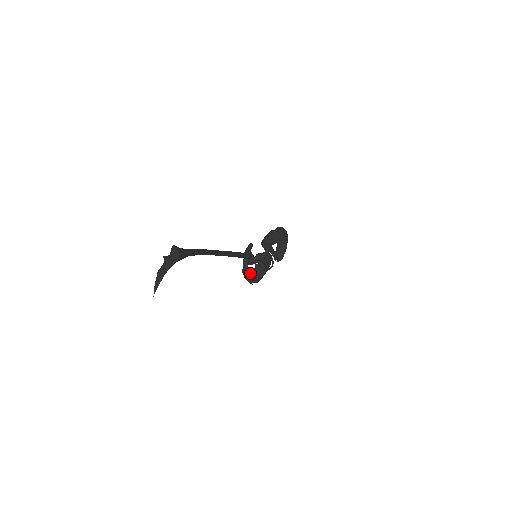
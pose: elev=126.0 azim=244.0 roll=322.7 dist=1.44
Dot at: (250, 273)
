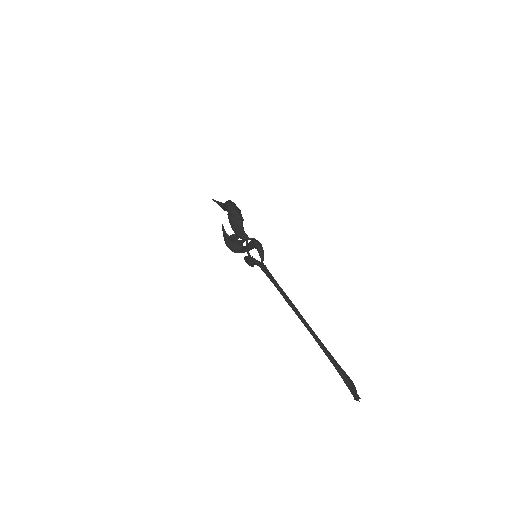
Dot at: occluded
